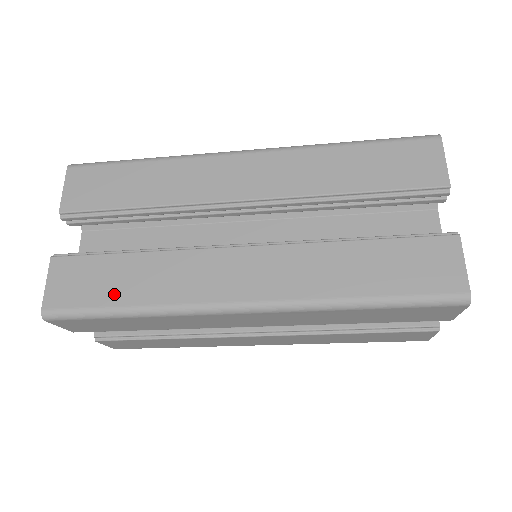
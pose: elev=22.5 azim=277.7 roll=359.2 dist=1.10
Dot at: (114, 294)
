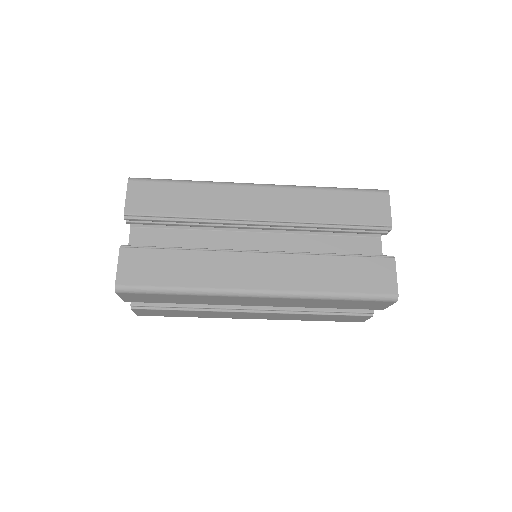
Dot at: (170, 278)
